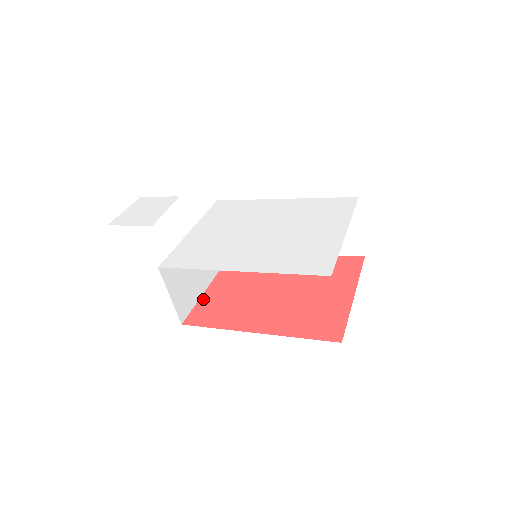
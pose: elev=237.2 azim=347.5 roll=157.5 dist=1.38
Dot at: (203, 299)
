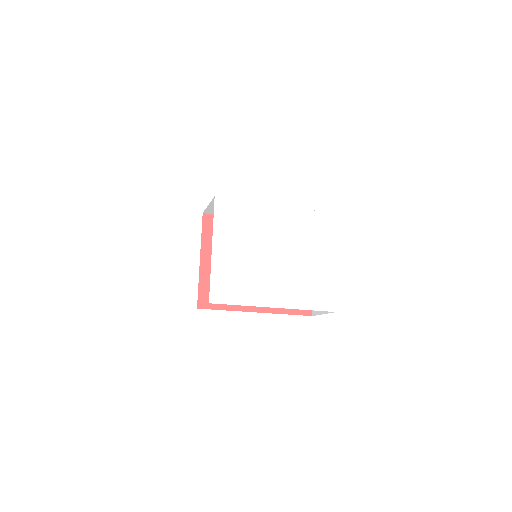
Dot at: (202, 278)
